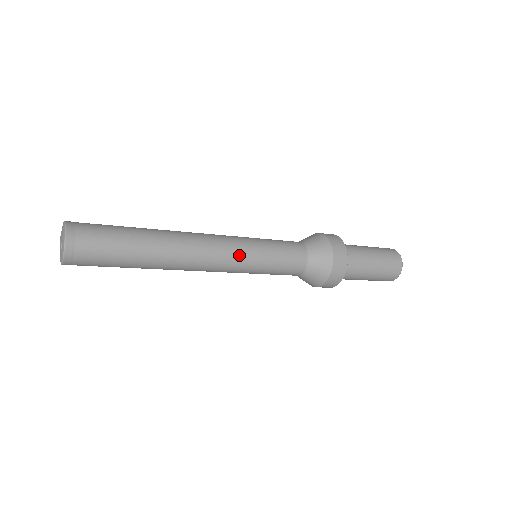
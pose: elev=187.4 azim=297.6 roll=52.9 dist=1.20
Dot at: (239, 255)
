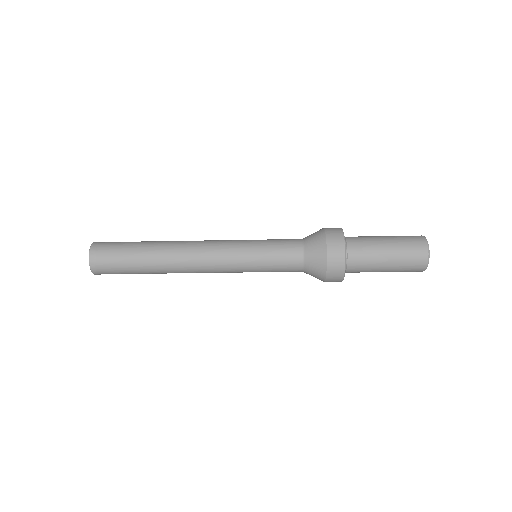
Dot at: (230, 264)
